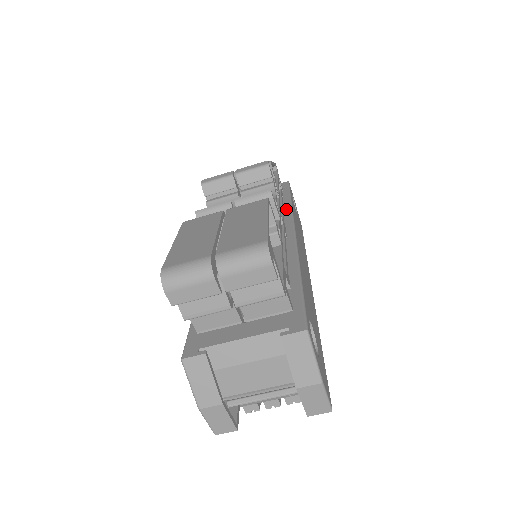
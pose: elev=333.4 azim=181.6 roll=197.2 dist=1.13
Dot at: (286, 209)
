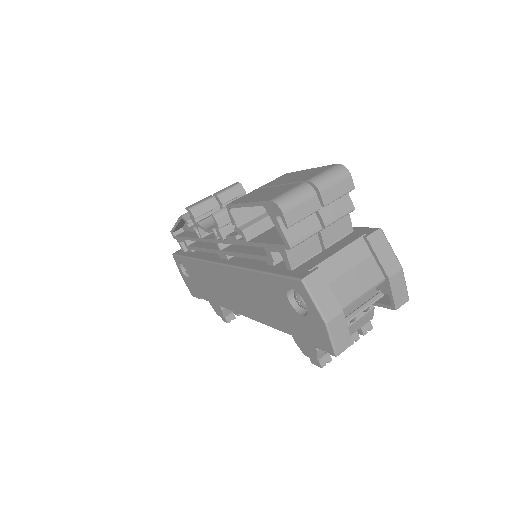
Dot at: occluded
